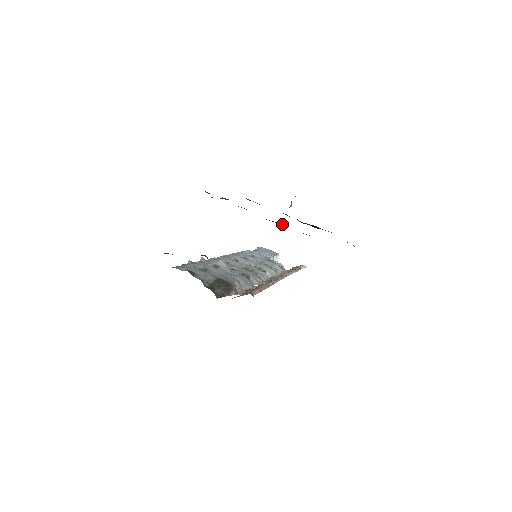
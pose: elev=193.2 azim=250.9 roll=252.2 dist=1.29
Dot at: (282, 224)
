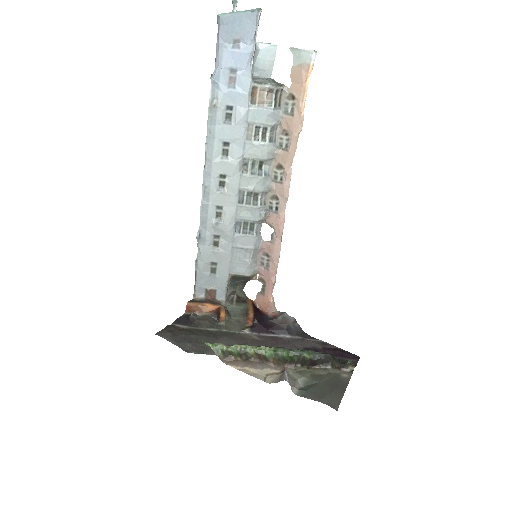
Dot at: occluded
